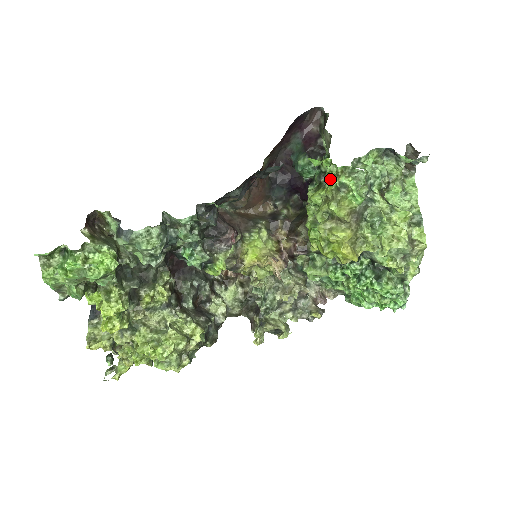
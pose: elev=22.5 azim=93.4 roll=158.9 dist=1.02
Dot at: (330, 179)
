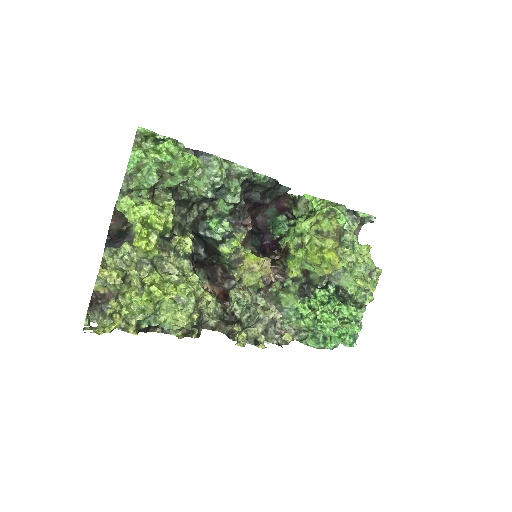
Dot at: (321, 208)
